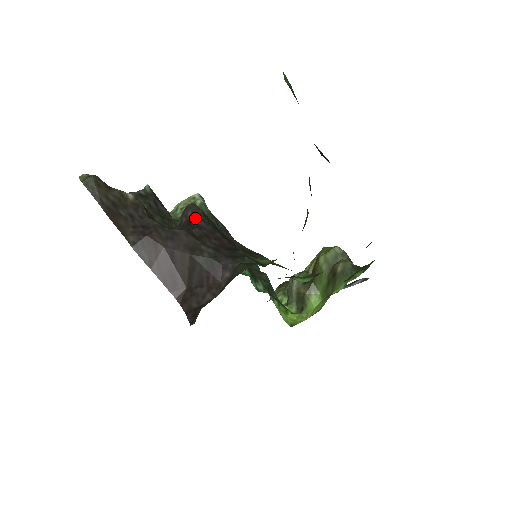
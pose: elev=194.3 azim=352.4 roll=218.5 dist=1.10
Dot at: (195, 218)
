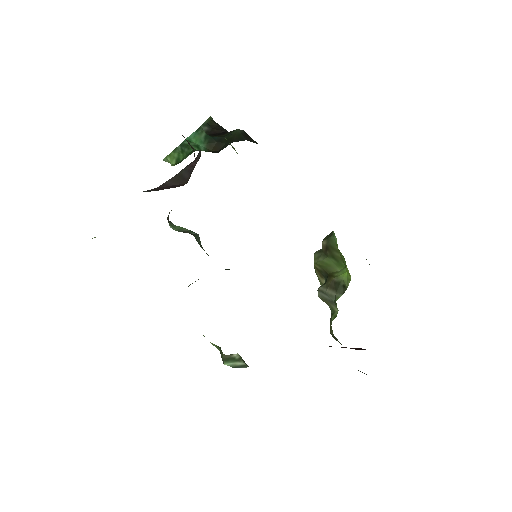
Dot at: occluded
